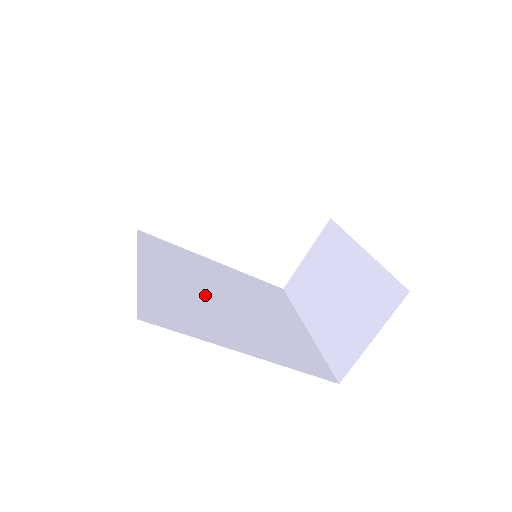
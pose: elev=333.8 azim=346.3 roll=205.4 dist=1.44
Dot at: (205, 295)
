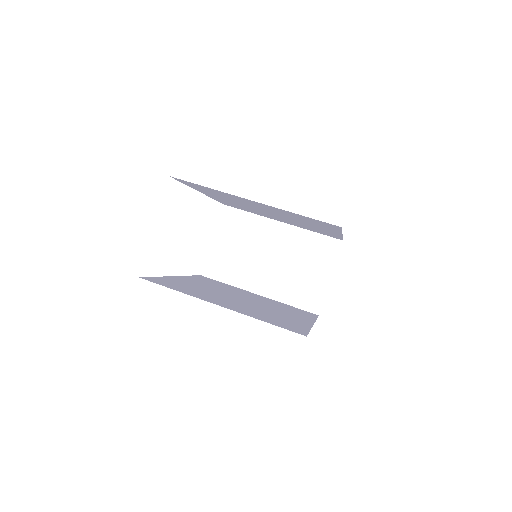
Dot at: (244, 303)
